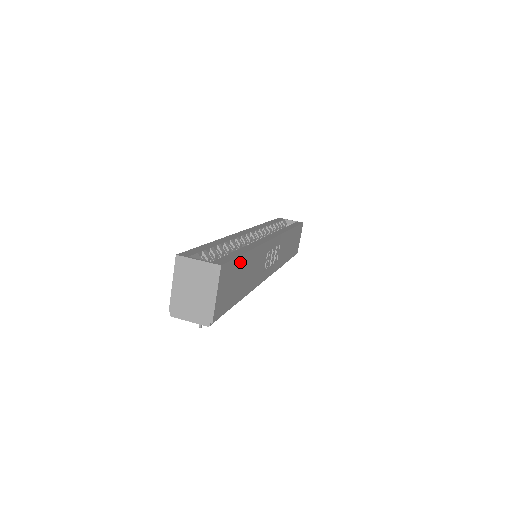
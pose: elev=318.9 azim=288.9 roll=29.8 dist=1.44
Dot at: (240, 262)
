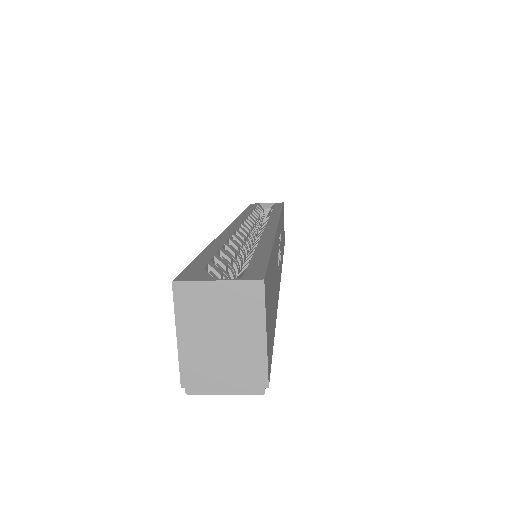
Dot at: (270, 267)
